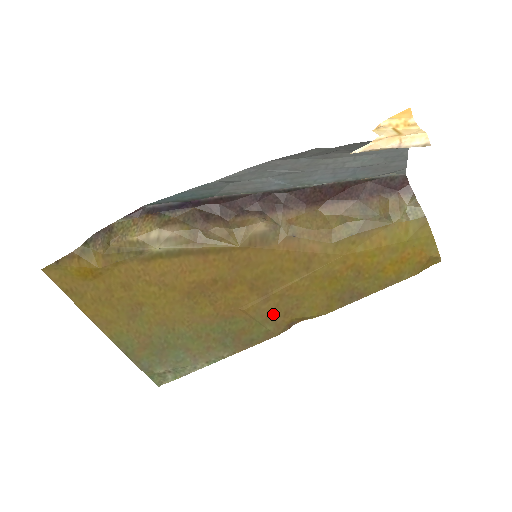
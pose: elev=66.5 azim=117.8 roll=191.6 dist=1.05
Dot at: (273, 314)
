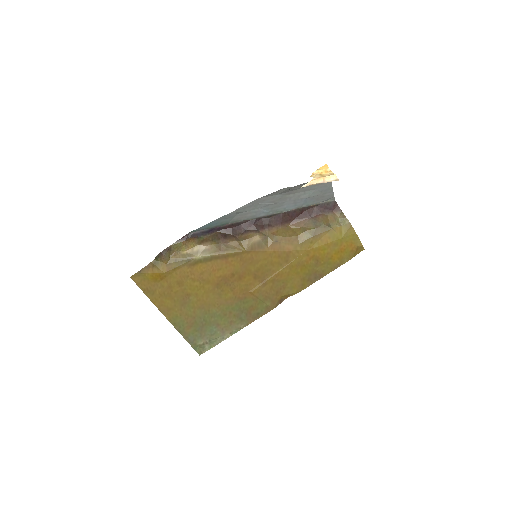
Dot at: (269, 294)
